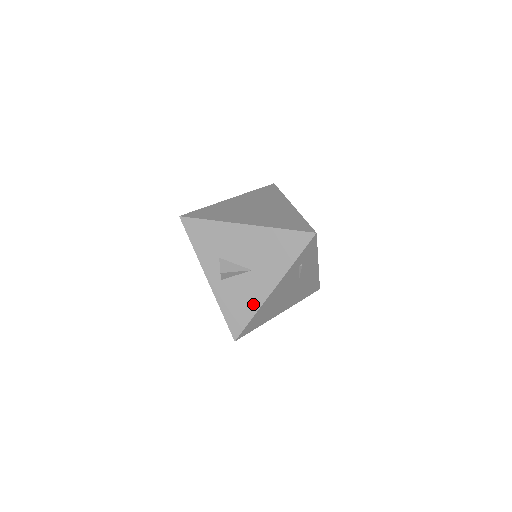
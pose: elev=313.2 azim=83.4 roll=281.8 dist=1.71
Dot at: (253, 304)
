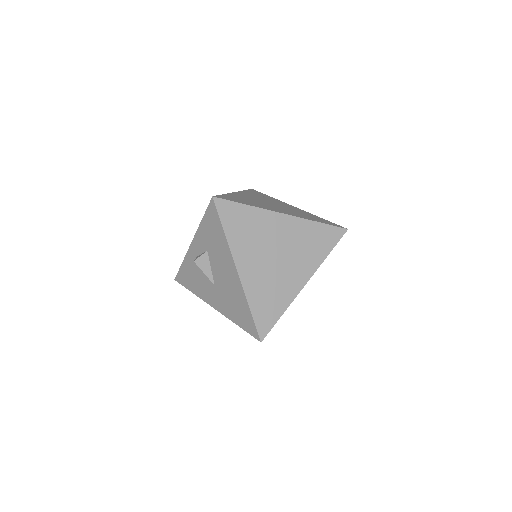
Dot at: (198, 291)
